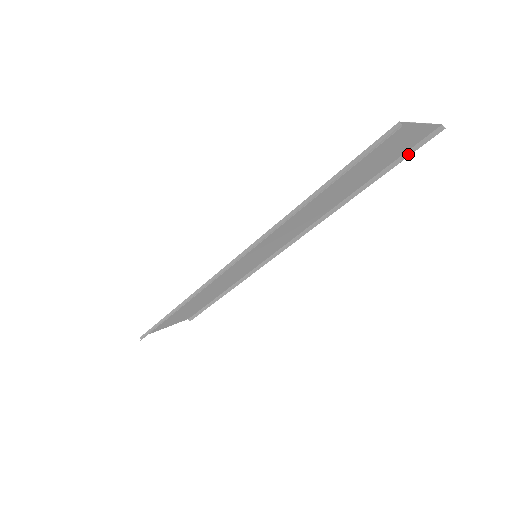
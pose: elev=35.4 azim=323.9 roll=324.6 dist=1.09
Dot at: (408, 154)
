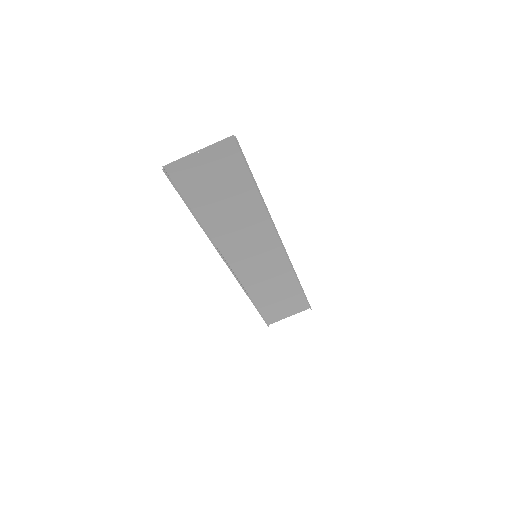
Dot at: (245, 160)
